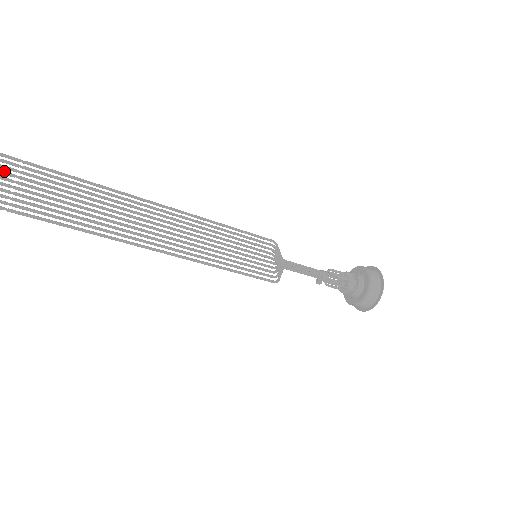
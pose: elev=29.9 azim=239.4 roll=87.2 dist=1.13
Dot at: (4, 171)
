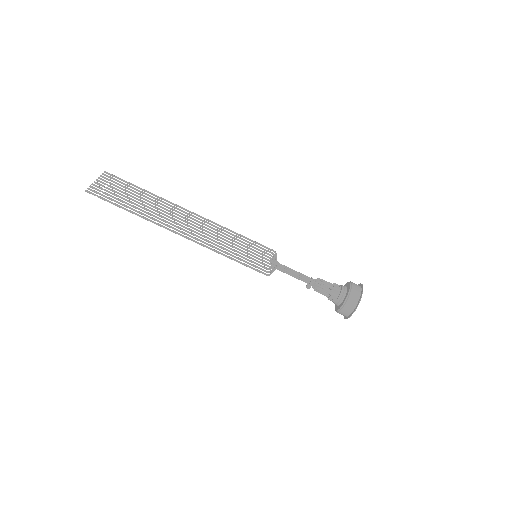
Dot at: (103, 179)
